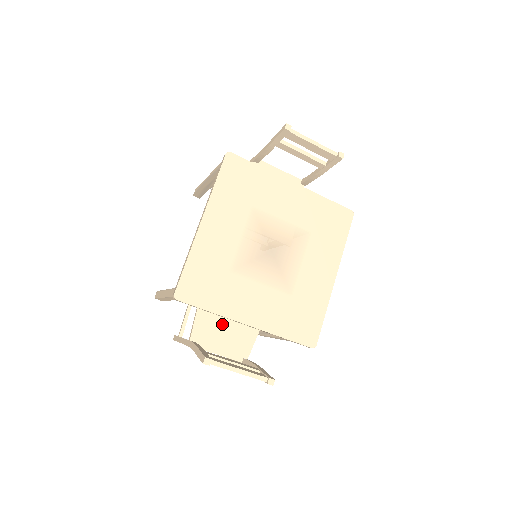
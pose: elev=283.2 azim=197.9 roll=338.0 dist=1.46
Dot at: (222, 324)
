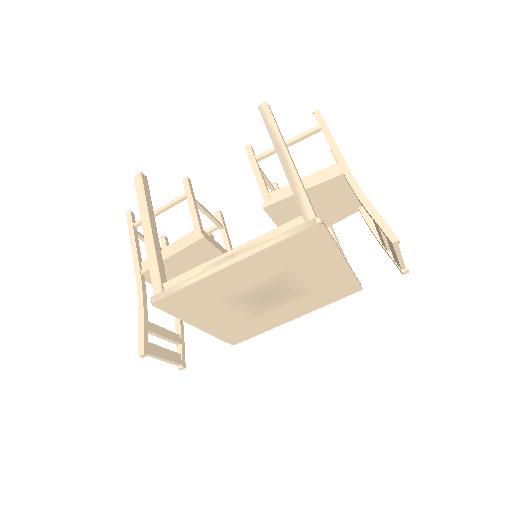
Dot at: (180, 272)
